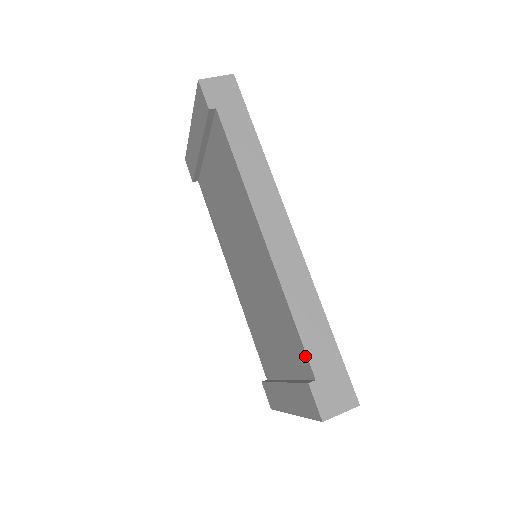
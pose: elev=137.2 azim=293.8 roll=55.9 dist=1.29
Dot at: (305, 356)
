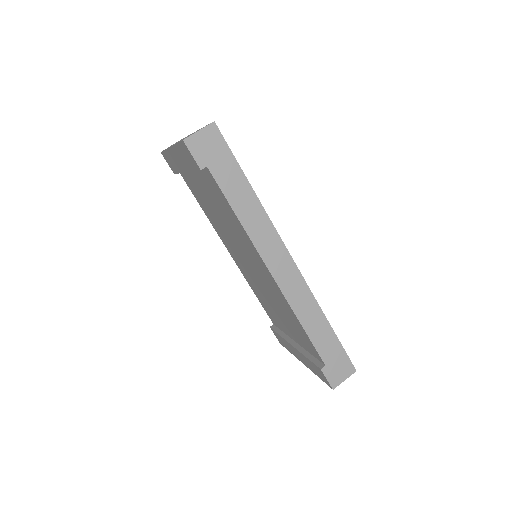
Dot at: (316, 351)
